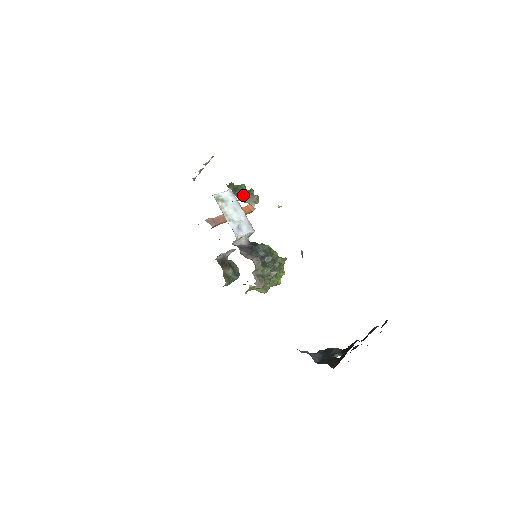
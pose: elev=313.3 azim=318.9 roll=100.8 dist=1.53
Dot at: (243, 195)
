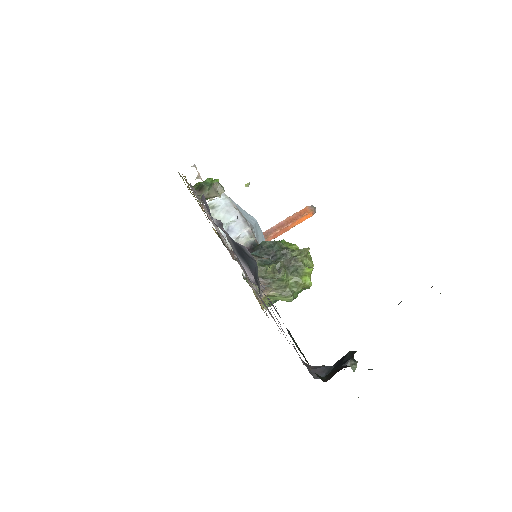
Dot at: (205, 190)
